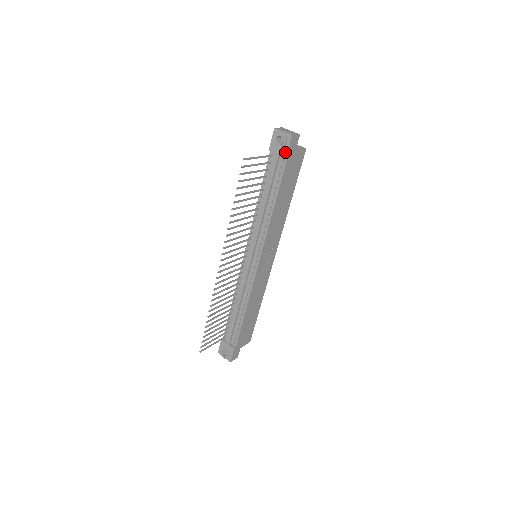
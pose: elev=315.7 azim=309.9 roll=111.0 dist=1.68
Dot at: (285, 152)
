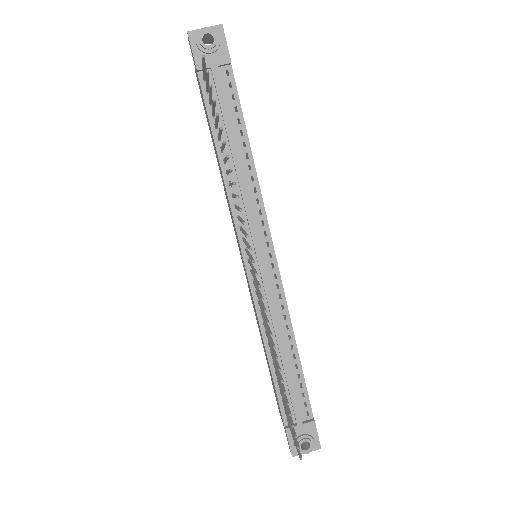
Dot at: (225, 55)
